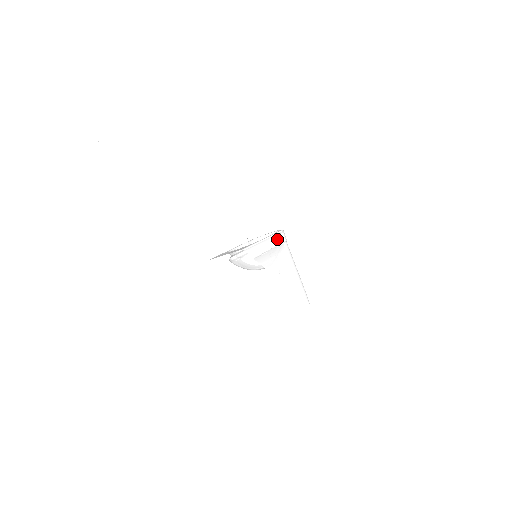
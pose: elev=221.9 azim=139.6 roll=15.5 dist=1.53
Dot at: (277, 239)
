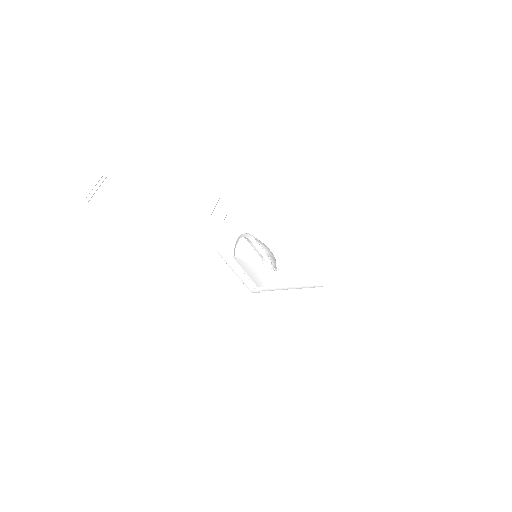
Dot at: (262, 249)
